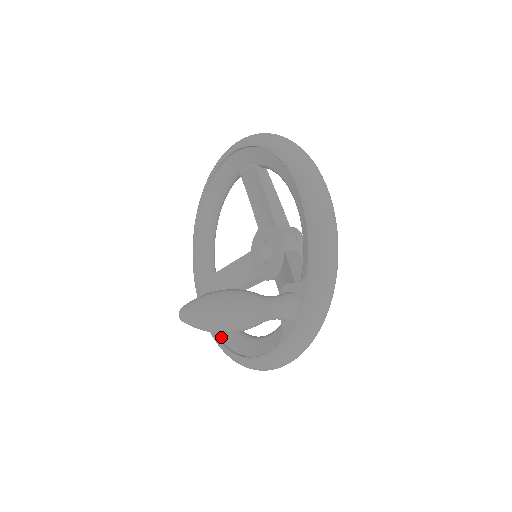
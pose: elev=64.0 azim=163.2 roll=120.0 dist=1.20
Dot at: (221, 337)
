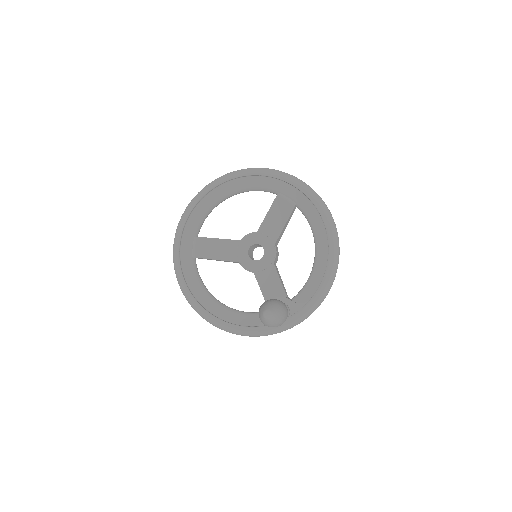
Dot at: (191, 289)
